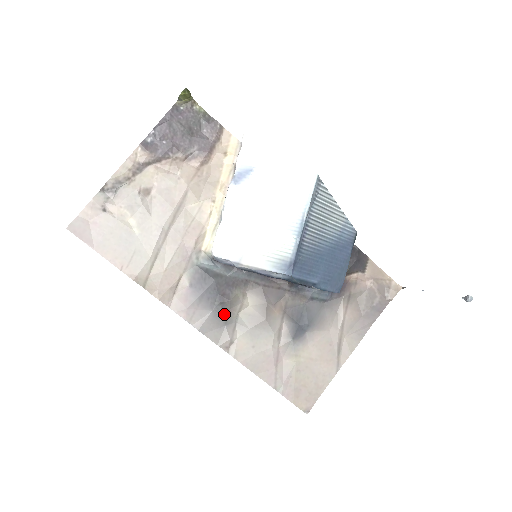
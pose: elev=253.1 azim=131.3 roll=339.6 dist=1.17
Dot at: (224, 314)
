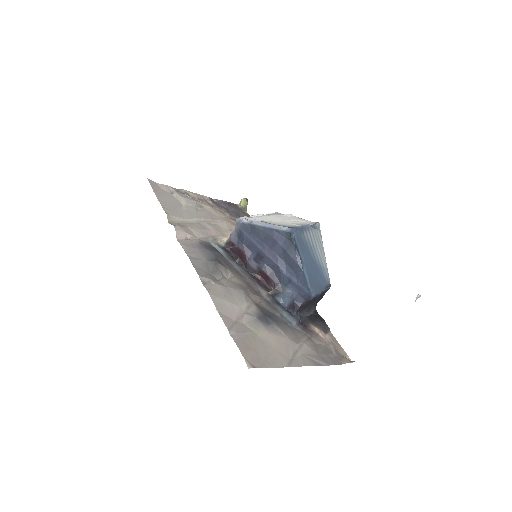
Dot at: (214, 268)
